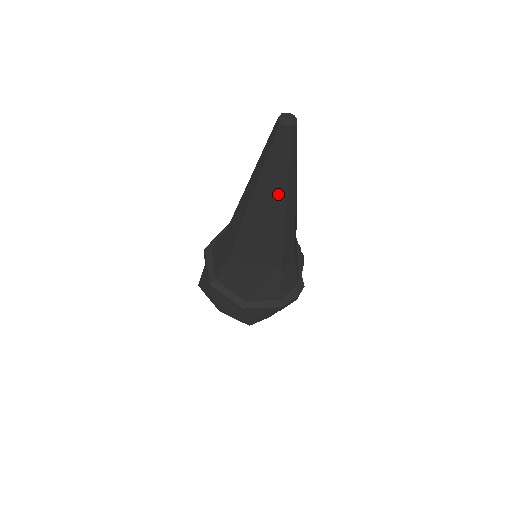
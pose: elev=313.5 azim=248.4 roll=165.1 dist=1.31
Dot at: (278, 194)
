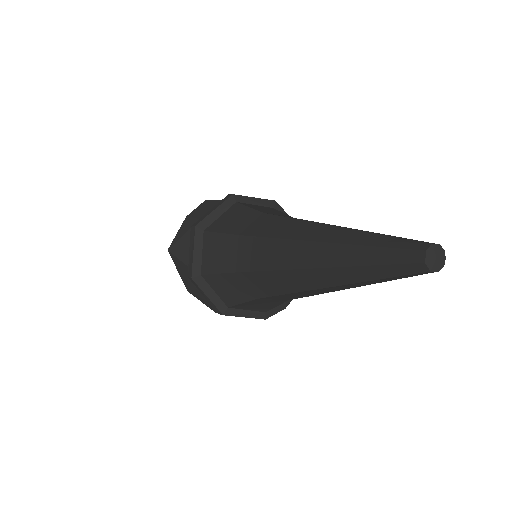
Dot at: (349, 285)
